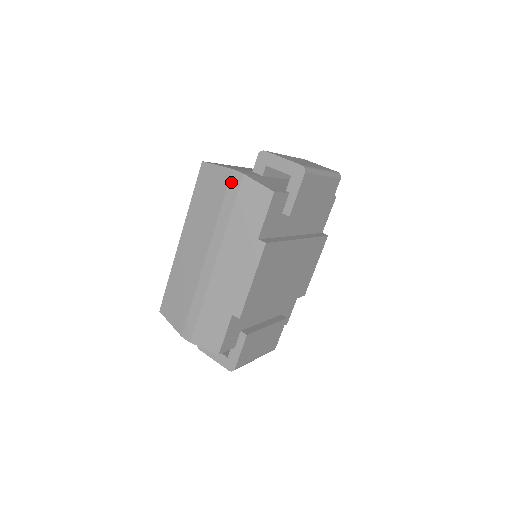
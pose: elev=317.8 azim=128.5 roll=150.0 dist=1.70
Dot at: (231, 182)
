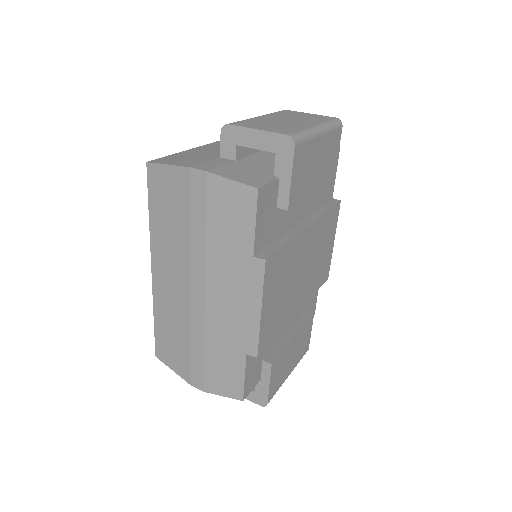
Dot at: (193, 186)
